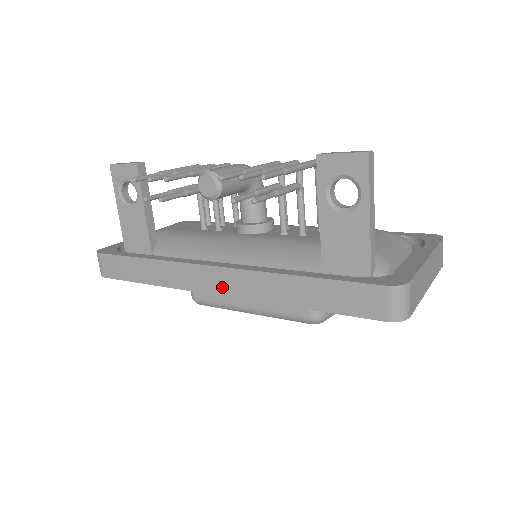
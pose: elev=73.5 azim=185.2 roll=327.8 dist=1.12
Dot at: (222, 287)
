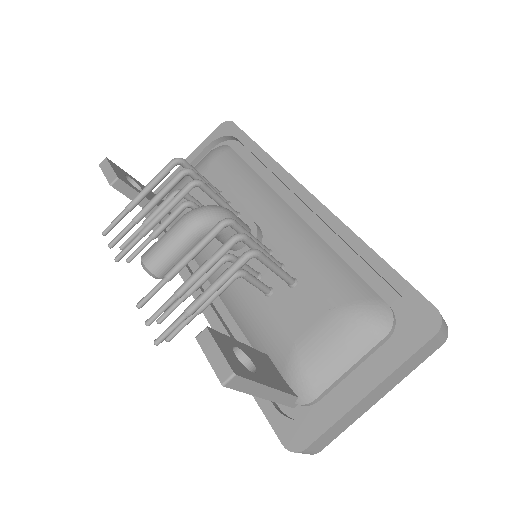
Dot at: occluded
